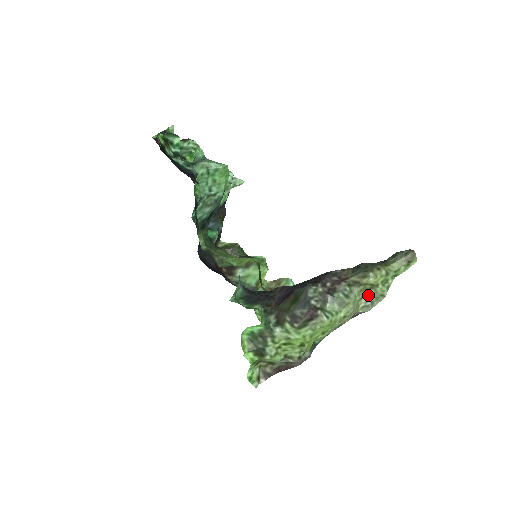
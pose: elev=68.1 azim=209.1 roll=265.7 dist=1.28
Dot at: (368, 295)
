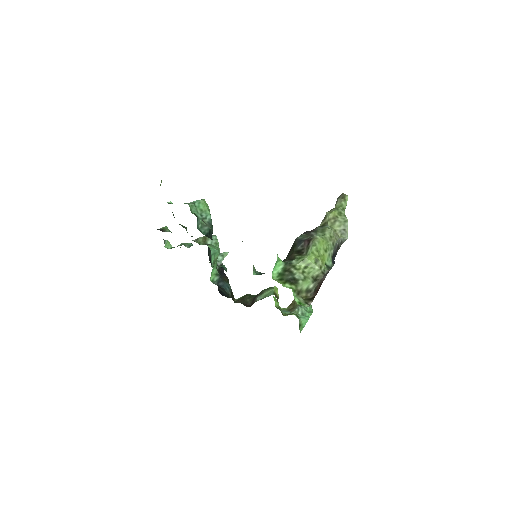
Dot at: (338, 227)
